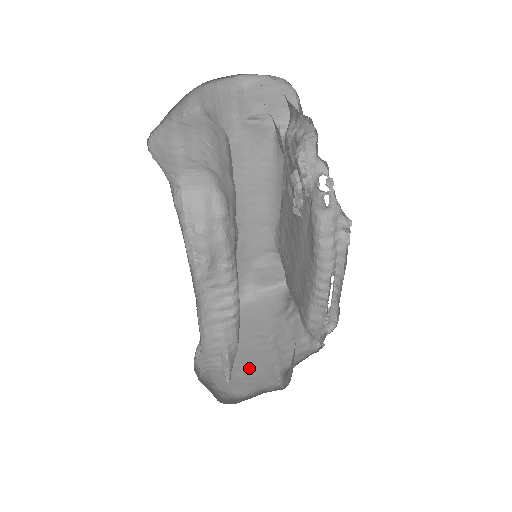
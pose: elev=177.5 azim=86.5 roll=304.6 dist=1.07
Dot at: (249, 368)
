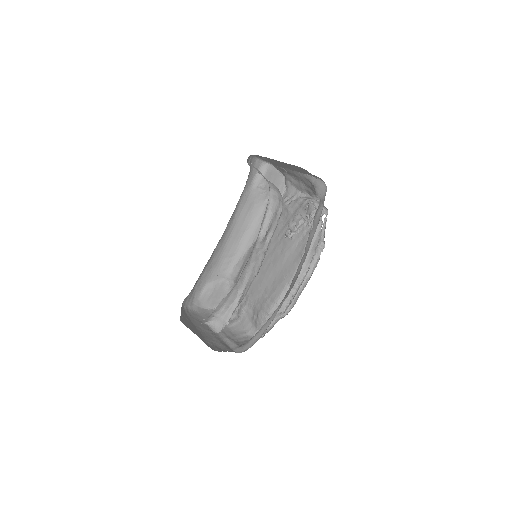
Dot at: (211, 341)
